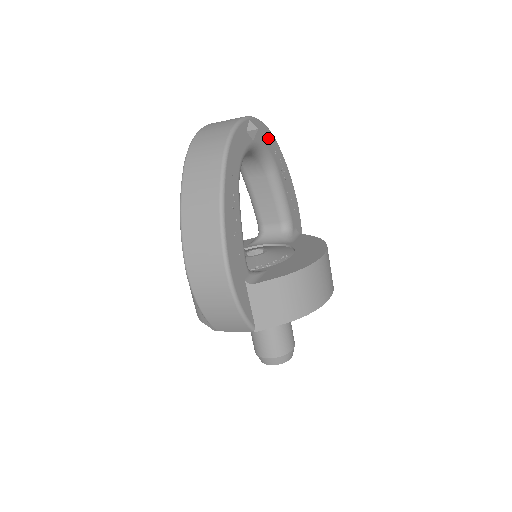
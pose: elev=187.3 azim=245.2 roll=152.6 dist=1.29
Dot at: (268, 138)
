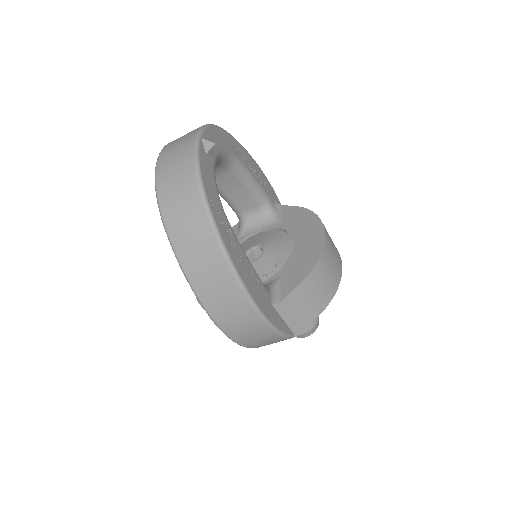
Dot at: (220, 137)
